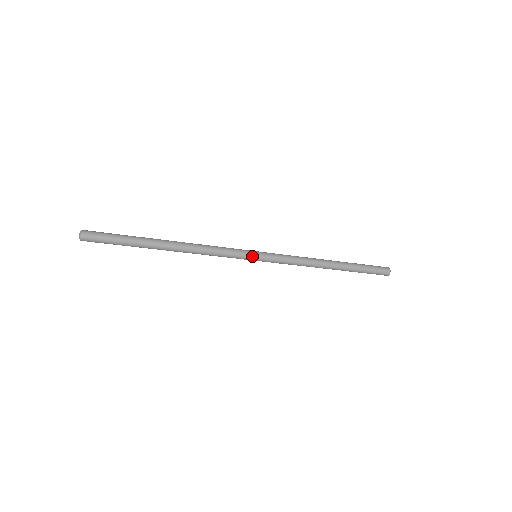
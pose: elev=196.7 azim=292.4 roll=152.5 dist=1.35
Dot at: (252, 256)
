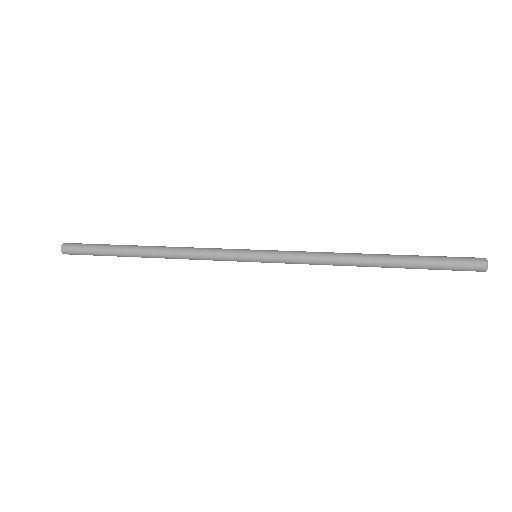
Dot at: (247, 258)
